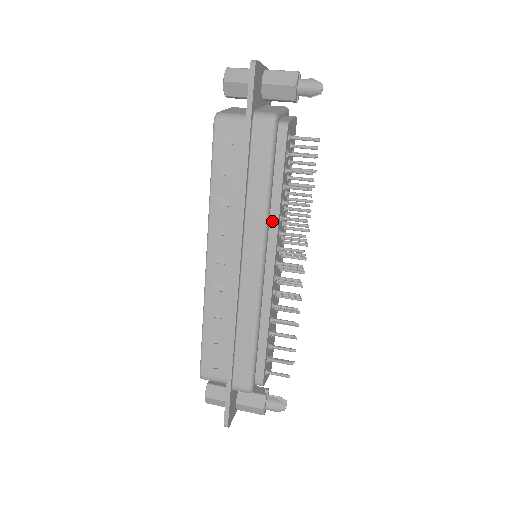
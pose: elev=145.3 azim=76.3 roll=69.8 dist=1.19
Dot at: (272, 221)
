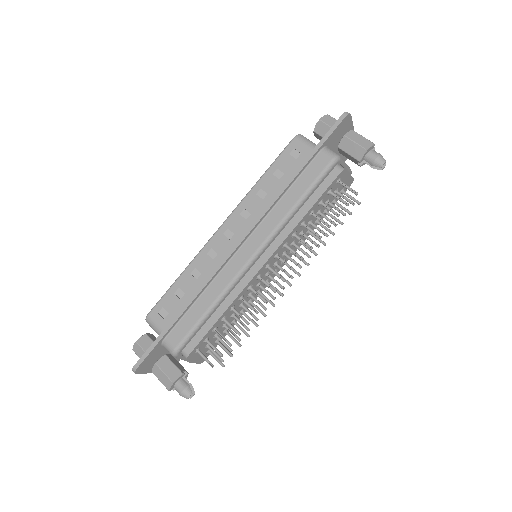
Dot at: (286, 229)
